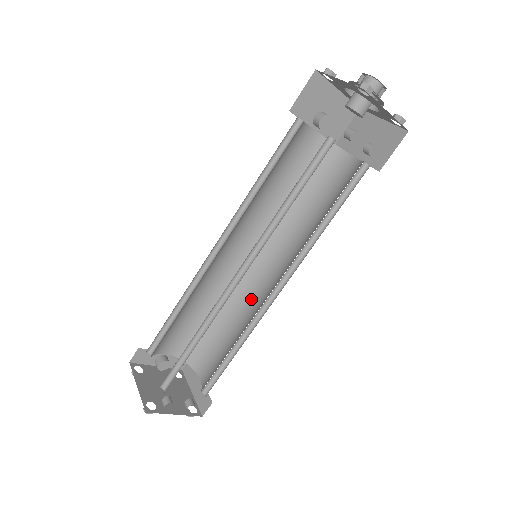
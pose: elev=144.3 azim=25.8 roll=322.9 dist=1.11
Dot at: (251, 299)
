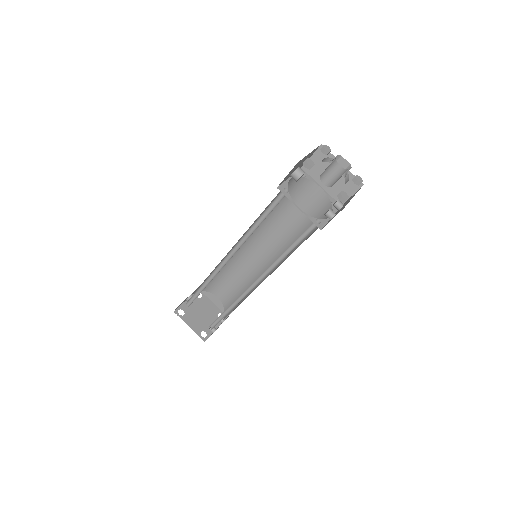
Dot at: (248, 261)
